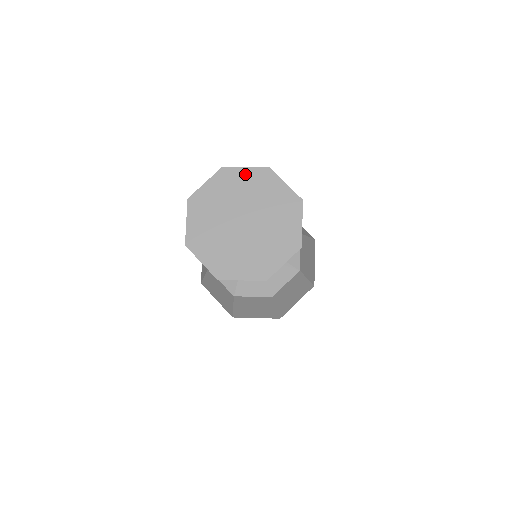
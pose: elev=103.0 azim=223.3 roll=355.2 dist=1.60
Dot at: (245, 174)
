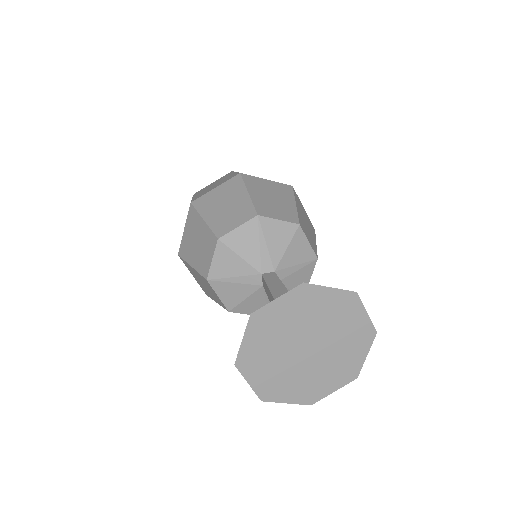
Dot at: (359, 317)
